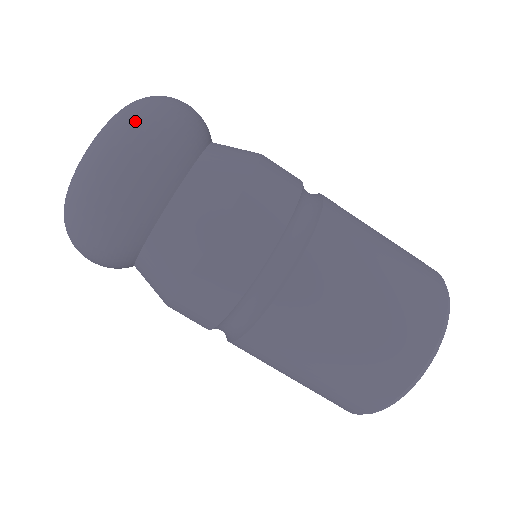
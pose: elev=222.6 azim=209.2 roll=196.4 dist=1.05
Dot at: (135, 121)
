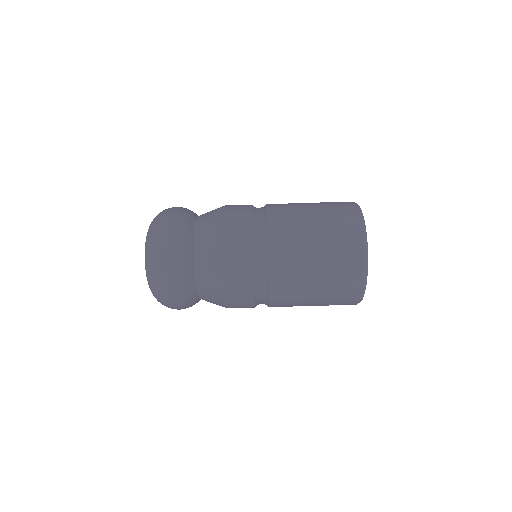
Dot at: (155, 248)
